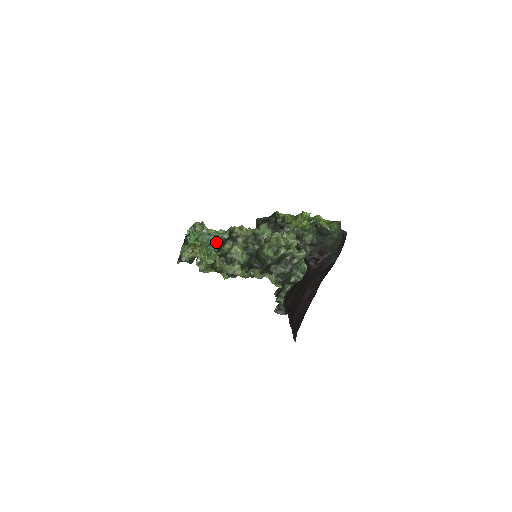
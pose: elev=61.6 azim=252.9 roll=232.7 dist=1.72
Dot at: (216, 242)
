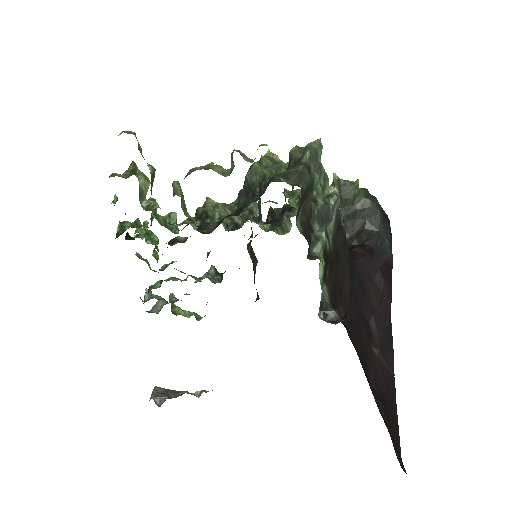
Dot at: (182, 237)
